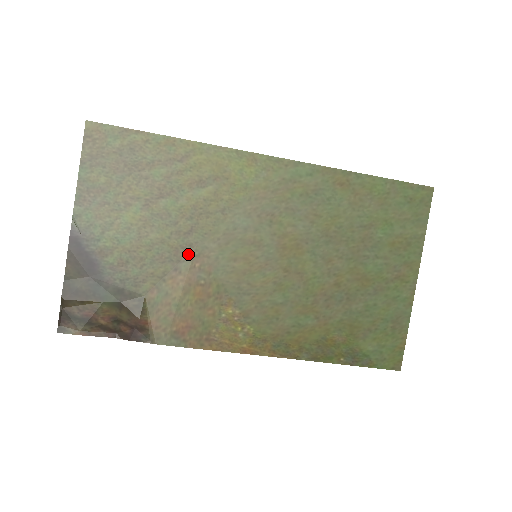
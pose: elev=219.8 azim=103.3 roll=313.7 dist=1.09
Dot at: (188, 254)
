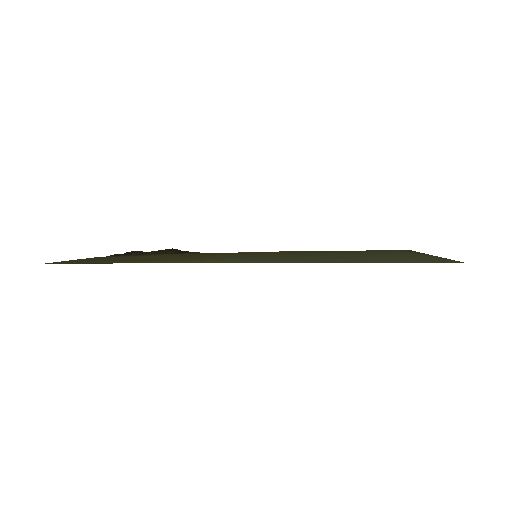
Dot at: occluded
